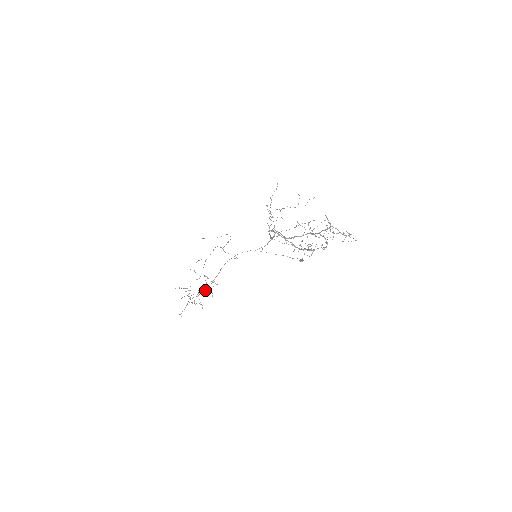
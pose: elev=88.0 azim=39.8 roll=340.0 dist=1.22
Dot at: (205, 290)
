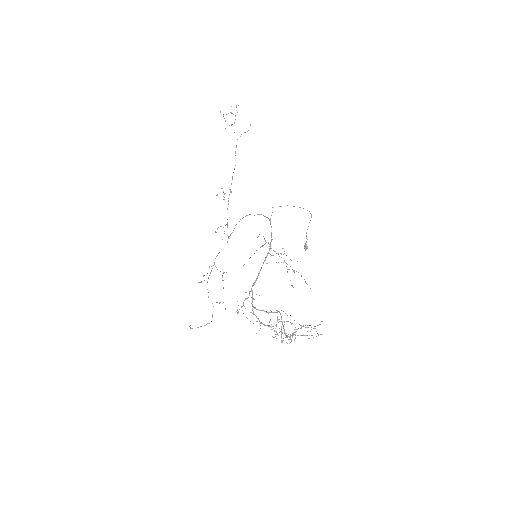
Dot at: occluded
